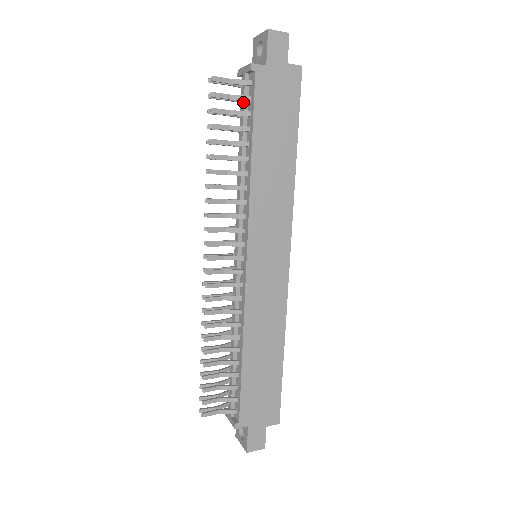
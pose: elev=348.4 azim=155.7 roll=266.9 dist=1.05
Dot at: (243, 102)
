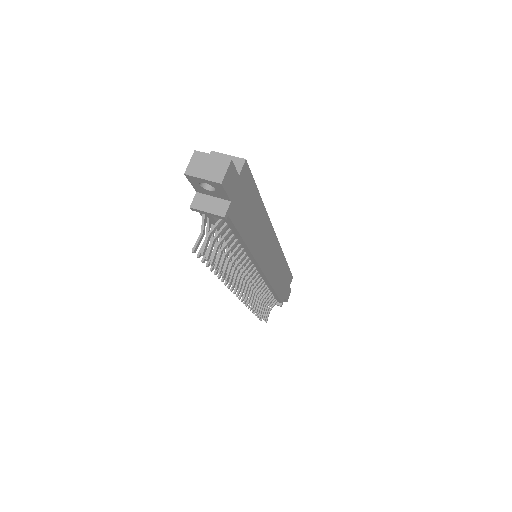
Dot at: (219, 228)
